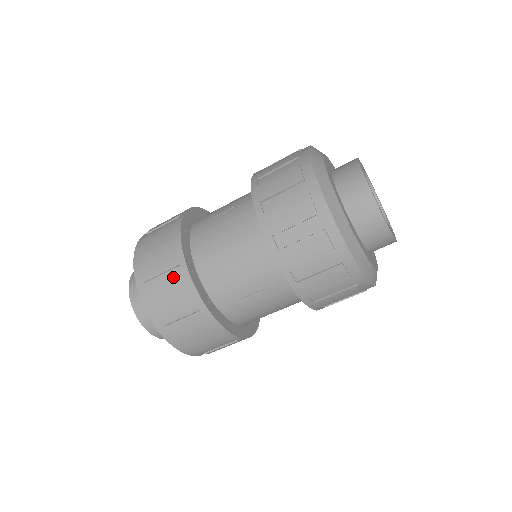
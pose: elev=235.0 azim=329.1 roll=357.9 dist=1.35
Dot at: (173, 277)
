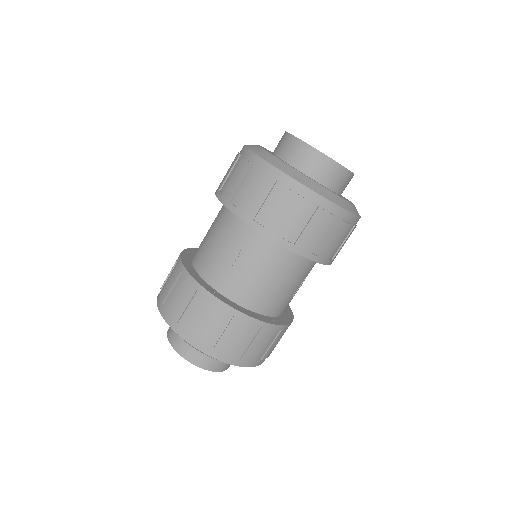
Dot at: (251, 334)
